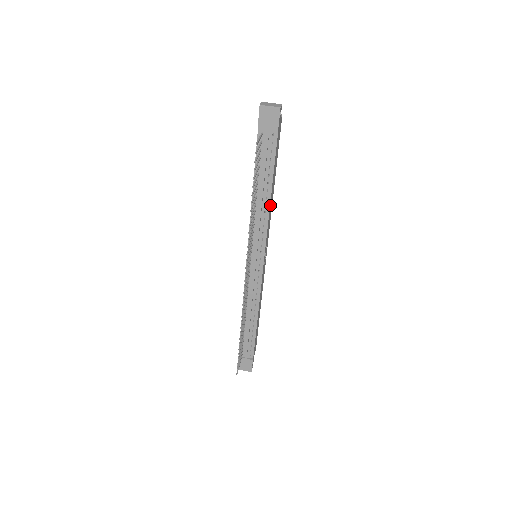
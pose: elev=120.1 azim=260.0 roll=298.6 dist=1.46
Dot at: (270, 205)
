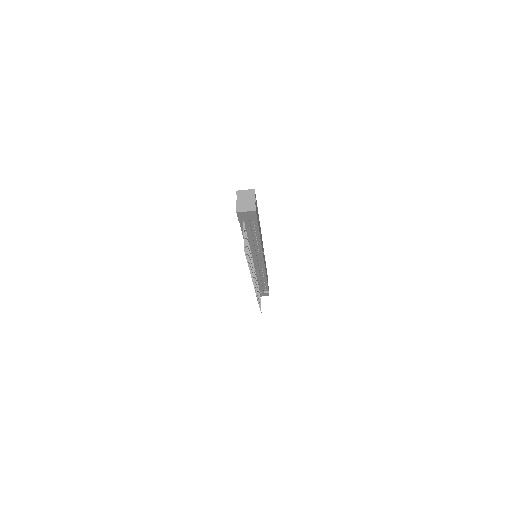
Dot at: occluded
